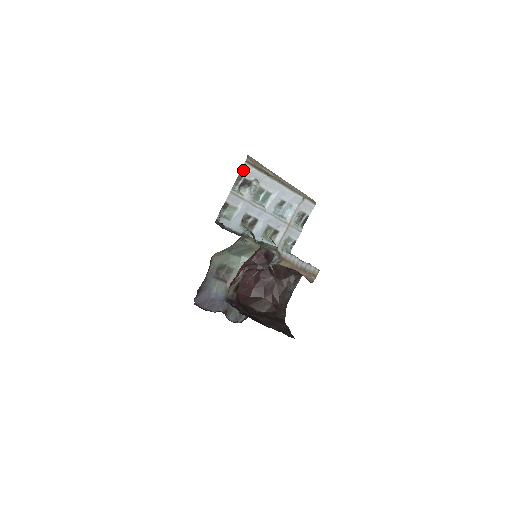
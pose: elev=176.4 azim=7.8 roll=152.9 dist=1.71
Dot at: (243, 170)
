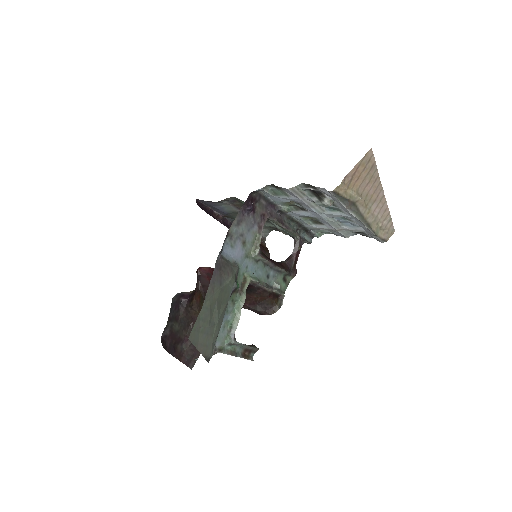
Dot at: (323, 189)
